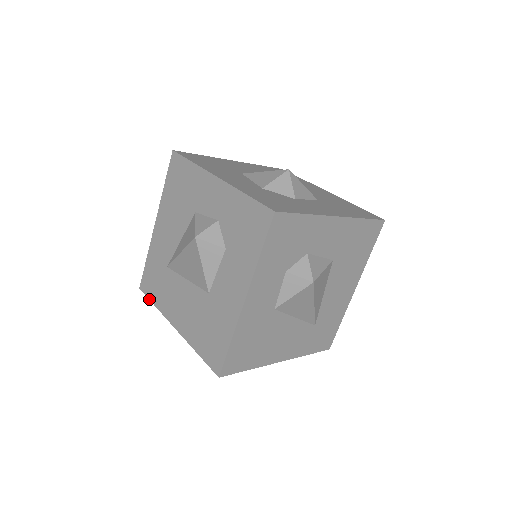
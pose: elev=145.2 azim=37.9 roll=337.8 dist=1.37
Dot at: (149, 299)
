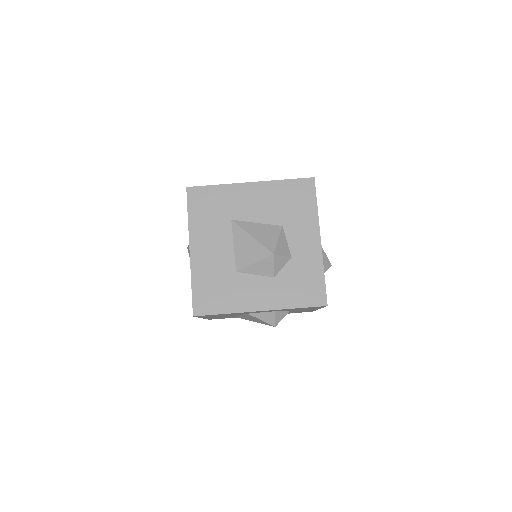
Dot at: occluded
